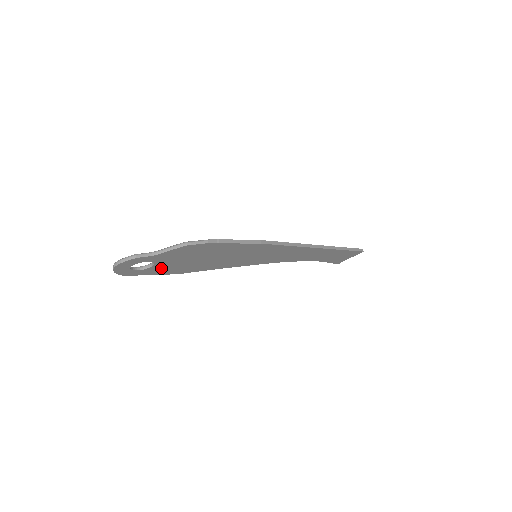
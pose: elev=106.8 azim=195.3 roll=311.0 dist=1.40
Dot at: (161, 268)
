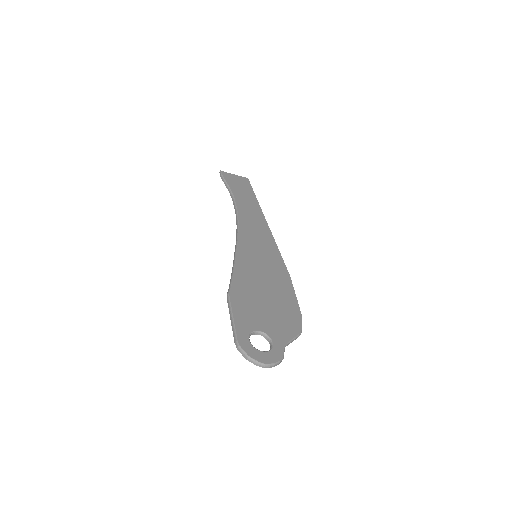
Dot at: (248, 322)
